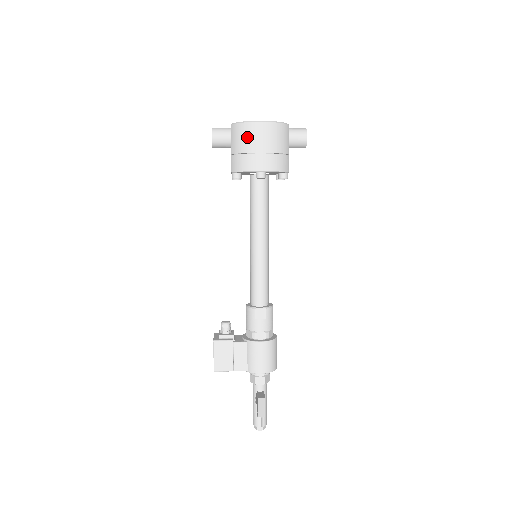
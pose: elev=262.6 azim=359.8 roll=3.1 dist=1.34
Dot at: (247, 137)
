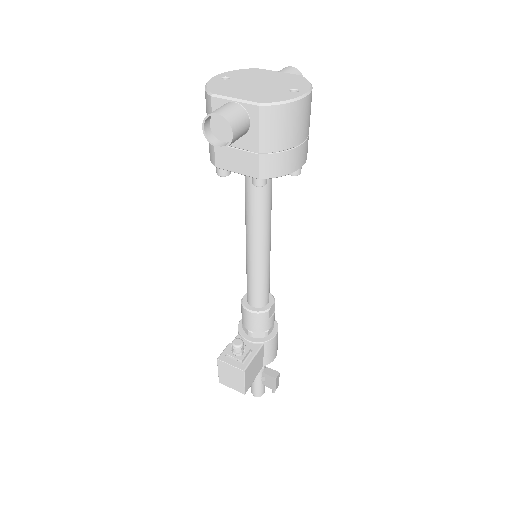
Dot at: (293, 125)
